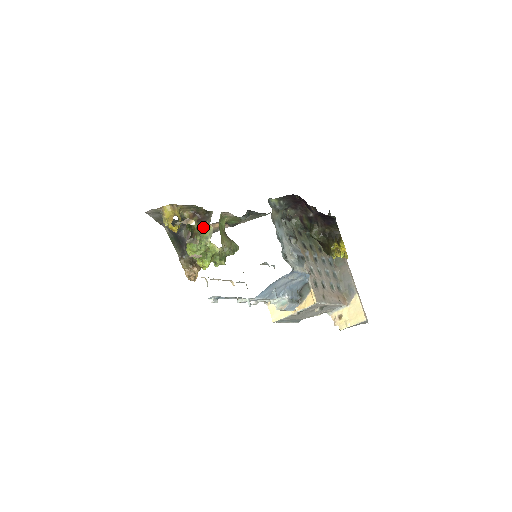
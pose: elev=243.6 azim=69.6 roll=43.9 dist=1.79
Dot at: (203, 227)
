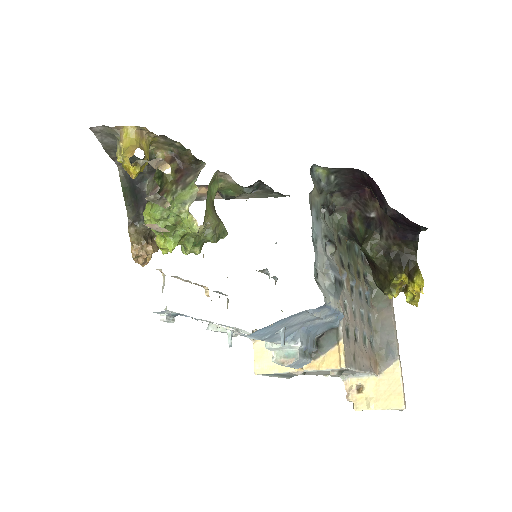
Dot at: (182, 183)
